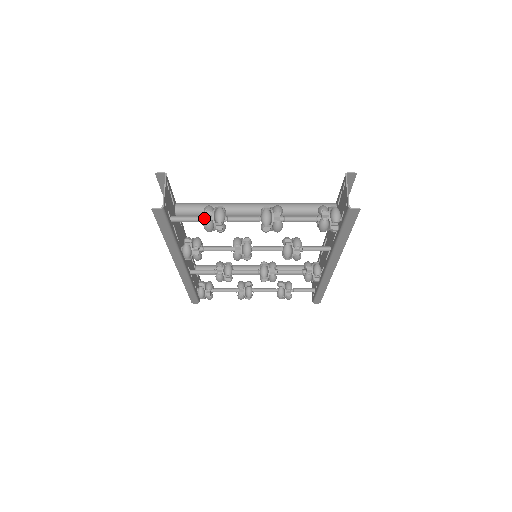
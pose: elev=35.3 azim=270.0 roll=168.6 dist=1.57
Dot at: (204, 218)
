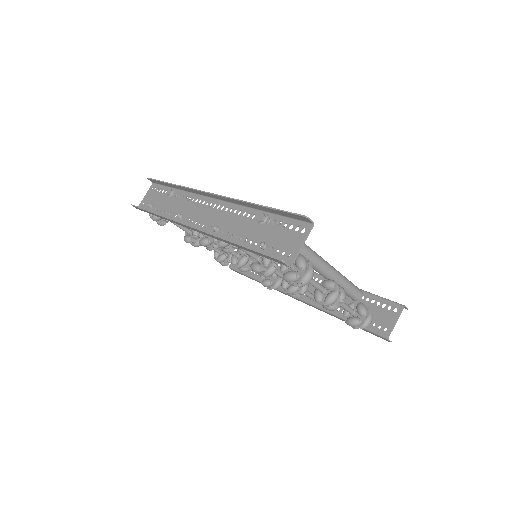
Dot at: (292, 267)
